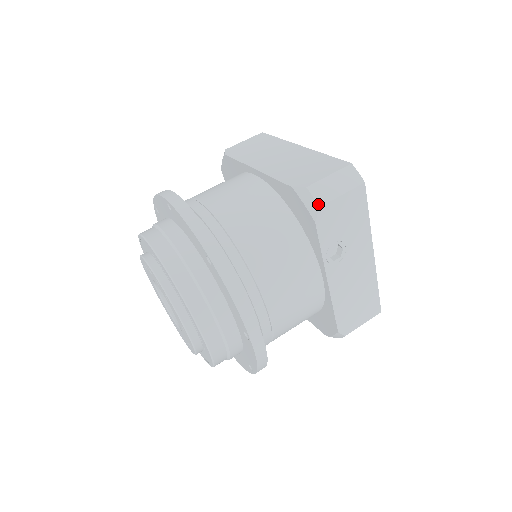
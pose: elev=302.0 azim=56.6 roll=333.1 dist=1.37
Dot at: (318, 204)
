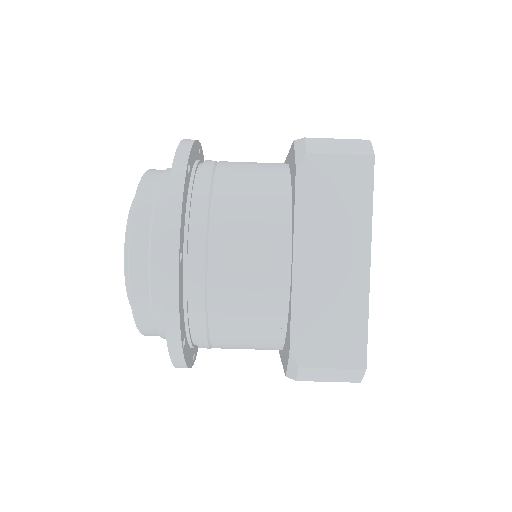
Dot at: (297, 379)
